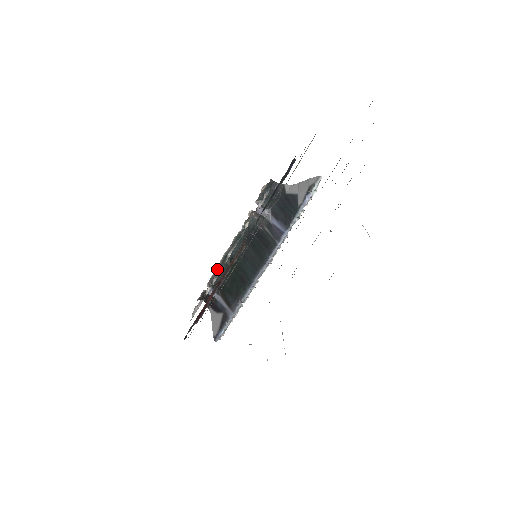
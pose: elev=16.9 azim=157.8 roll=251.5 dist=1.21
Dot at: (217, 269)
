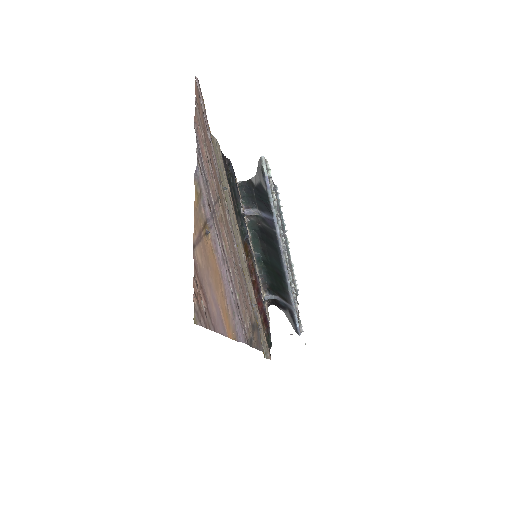
Dot at: (260, 275)
